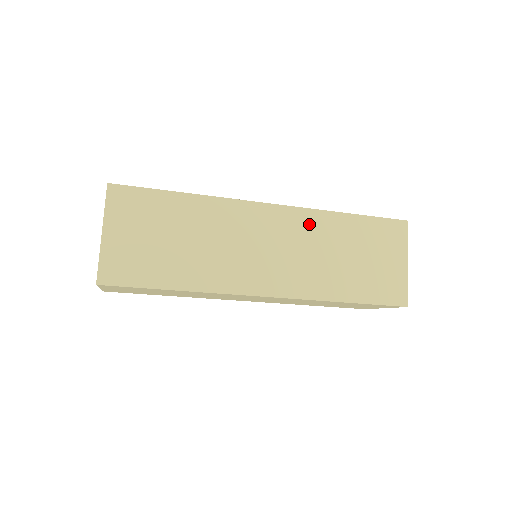
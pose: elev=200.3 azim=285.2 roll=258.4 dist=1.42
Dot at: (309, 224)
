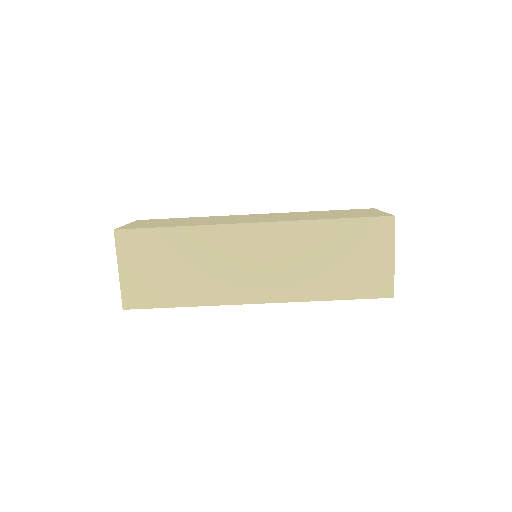
Dot at: occluded
